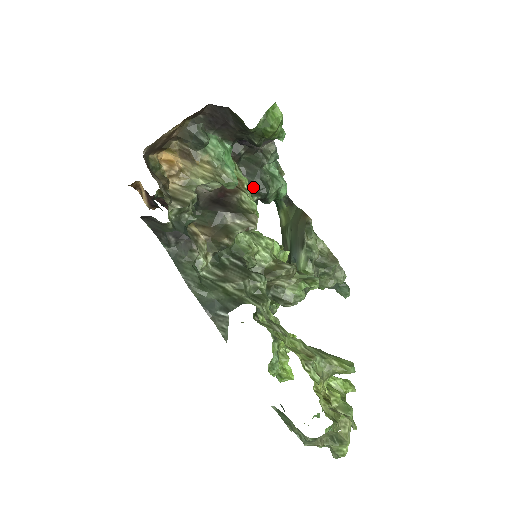
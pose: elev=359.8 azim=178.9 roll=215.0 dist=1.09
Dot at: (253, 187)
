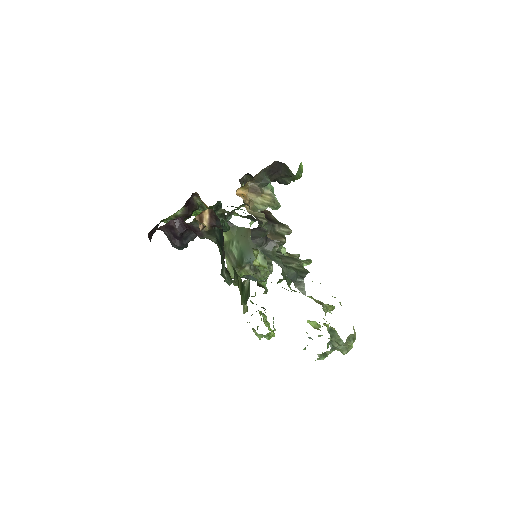
Dot at: occluded
